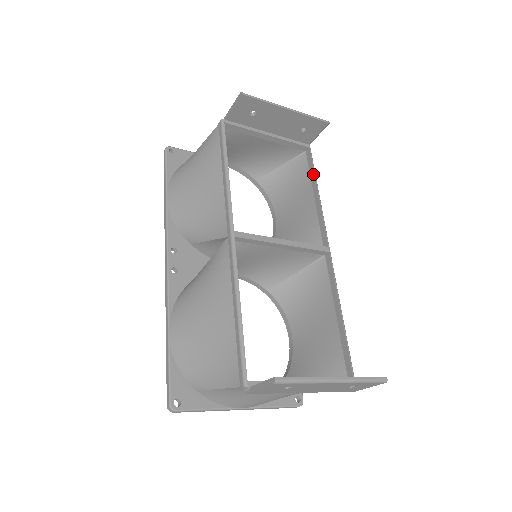
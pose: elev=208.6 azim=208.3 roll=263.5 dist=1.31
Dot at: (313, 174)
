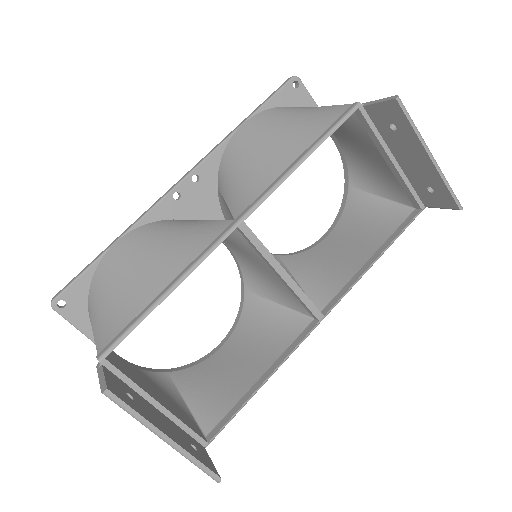
Dot at: (394, 237)
